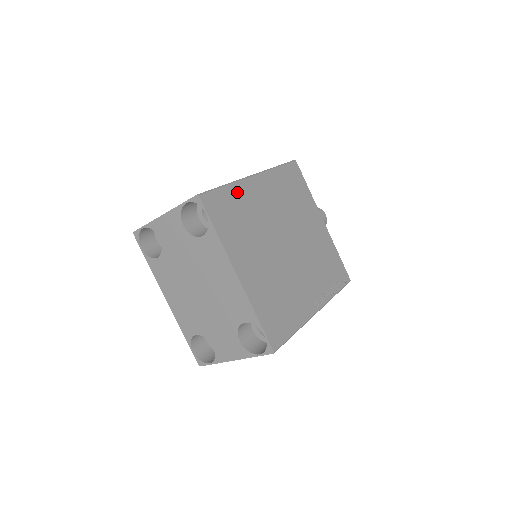
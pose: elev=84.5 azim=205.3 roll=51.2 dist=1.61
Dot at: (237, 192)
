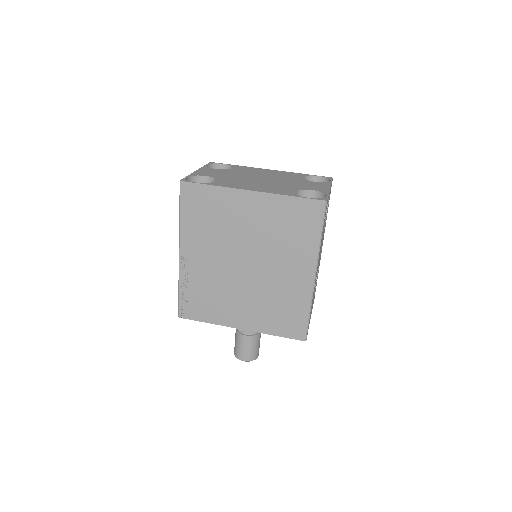
Dot at: occluded
